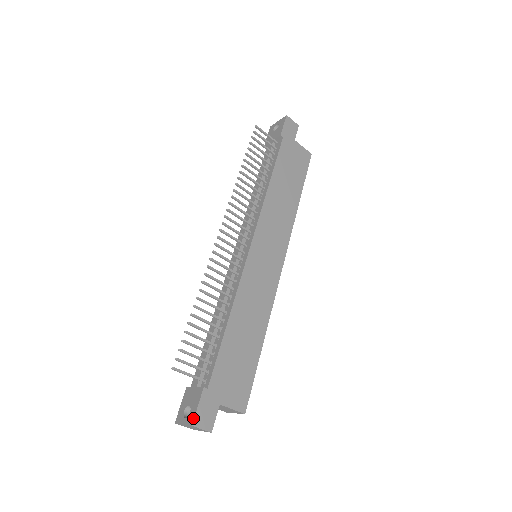
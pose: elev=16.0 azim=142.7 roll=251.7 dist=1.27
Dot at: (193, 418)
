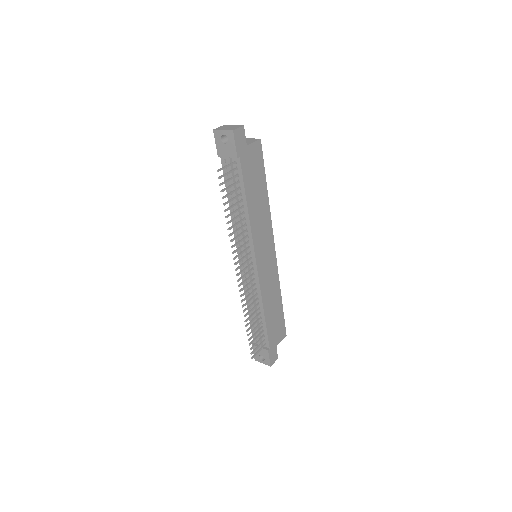
Dot at: (269, 364)
